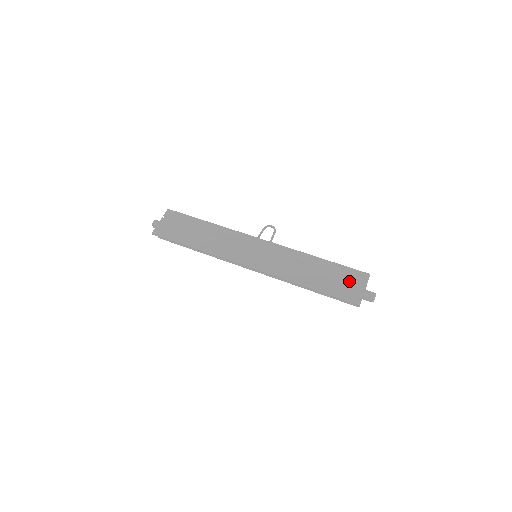
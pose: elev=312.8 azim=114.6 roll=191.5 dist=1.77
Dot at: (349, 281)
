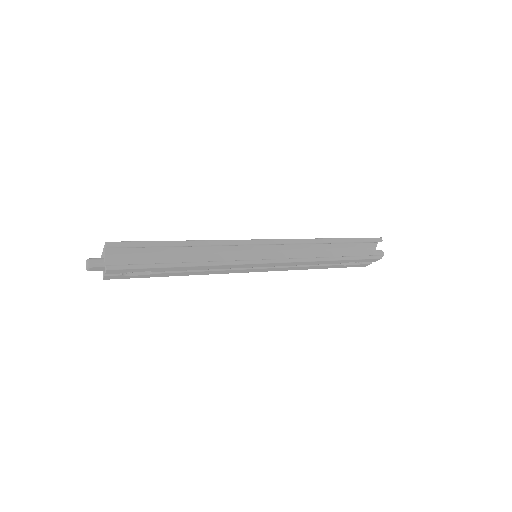
Dot at: occluded
